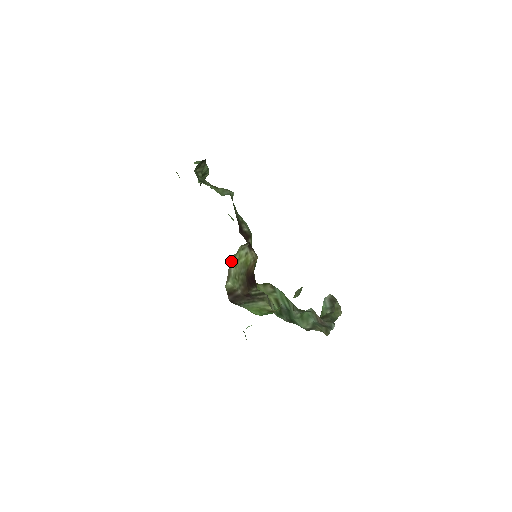
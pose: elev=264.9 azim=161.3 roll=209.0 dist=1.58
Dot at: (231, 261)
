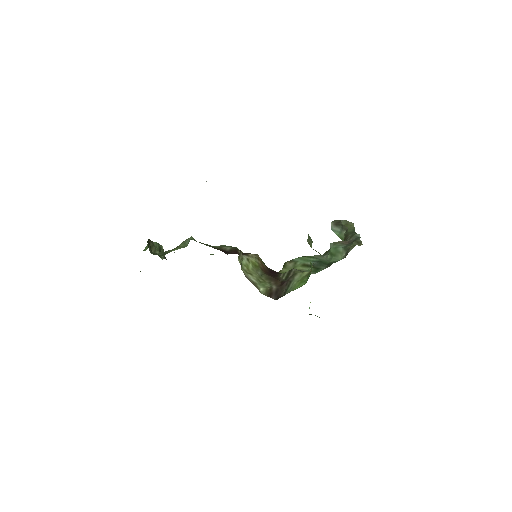
Dot at: (244, 274)
